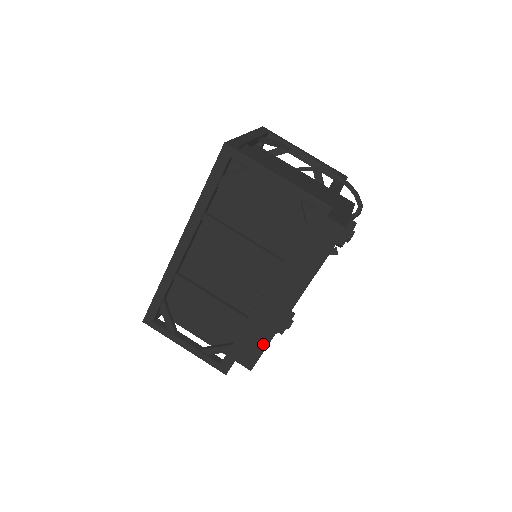
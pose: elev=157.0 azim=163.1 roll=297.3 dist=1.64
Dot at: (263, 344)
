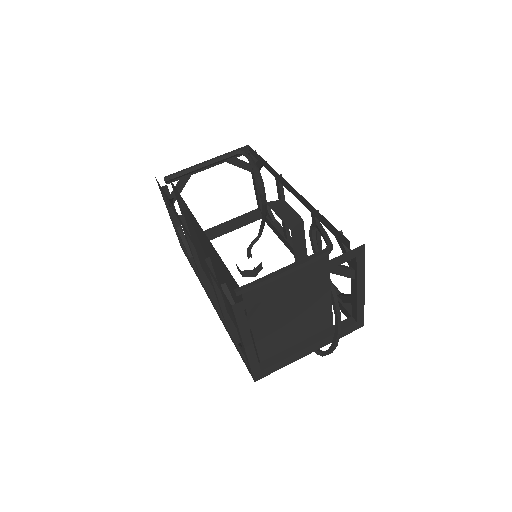
Dot at: occluded
